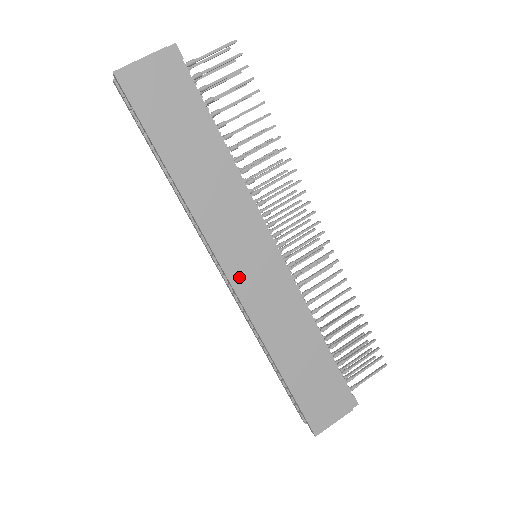
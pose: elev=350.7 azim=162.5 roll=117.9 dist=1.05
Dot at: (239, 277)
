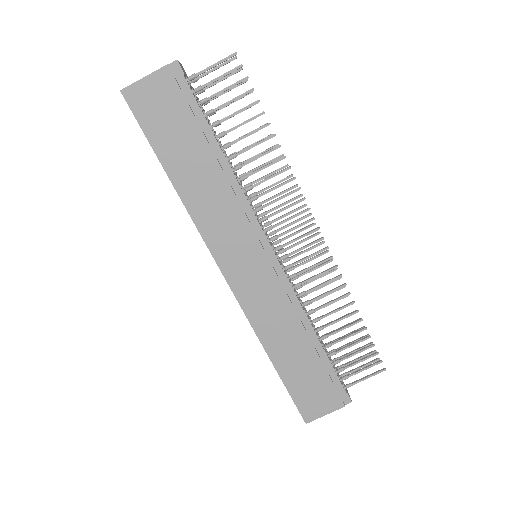
Dot at: (235, 276)
